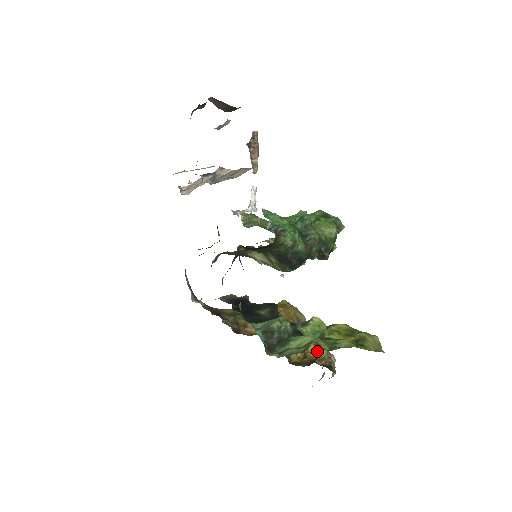
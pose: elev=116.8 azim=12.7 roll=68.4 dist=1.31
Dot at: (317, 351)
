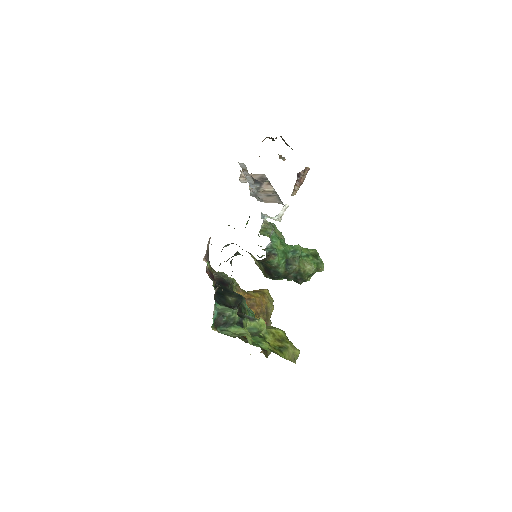
Dot at: occluded
